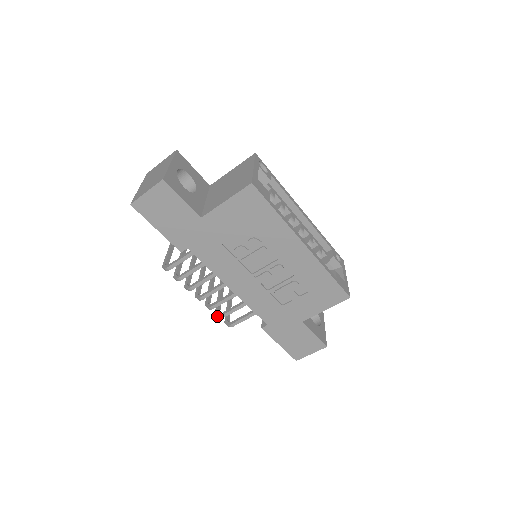
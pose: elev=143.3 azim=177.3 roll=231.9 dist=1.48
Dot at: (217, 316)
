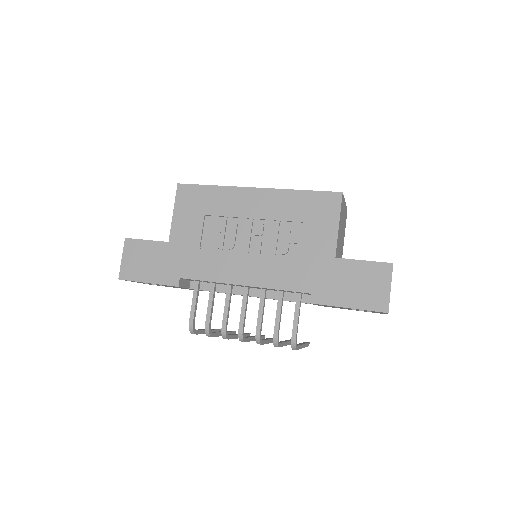
Dot at: occluded
